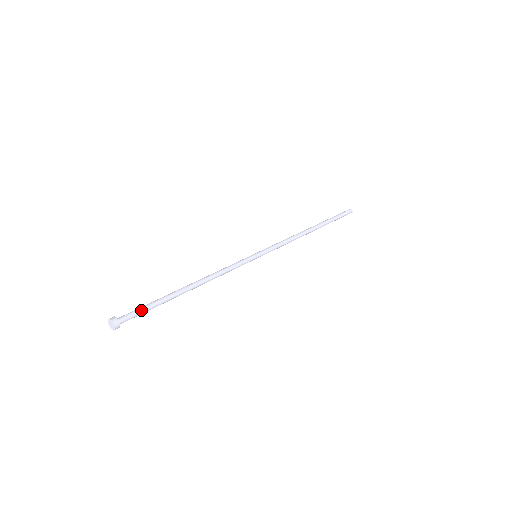
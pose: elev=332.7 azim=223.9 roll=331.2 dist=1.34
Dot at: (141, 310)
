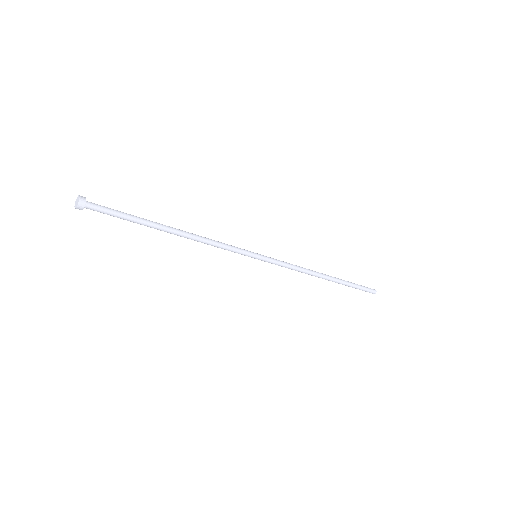
Dot at: (114, 210)
